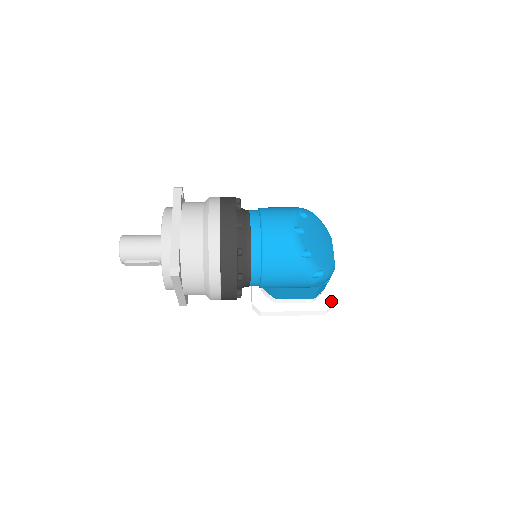
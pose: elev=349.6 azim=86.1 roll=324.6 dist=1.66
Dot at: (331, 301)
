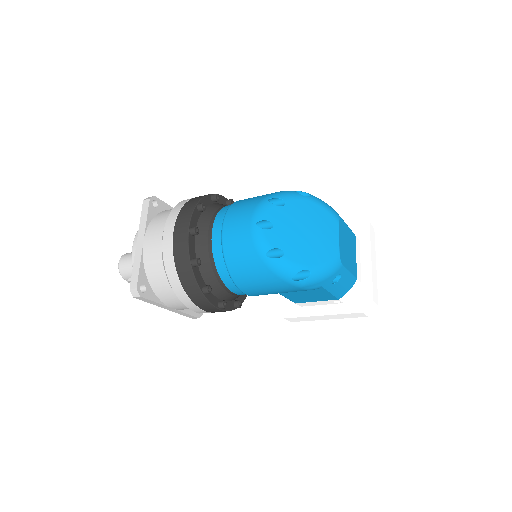
Dot at: (368, 299)
